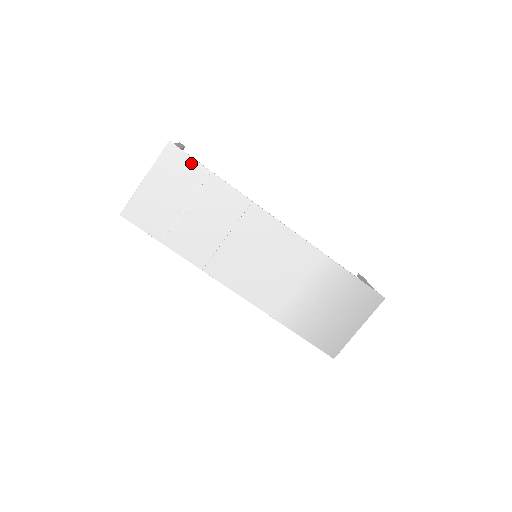
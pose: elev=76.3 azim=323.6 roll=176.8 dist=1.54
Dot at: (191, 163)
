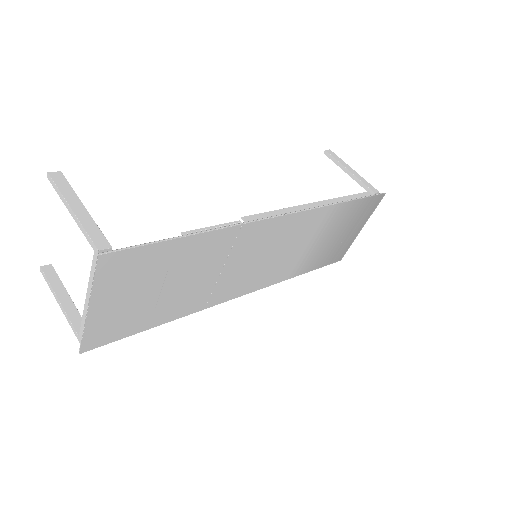
Dot at: (146, 251)
